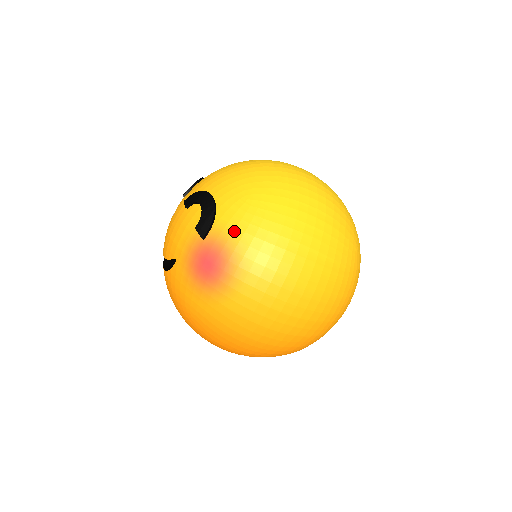
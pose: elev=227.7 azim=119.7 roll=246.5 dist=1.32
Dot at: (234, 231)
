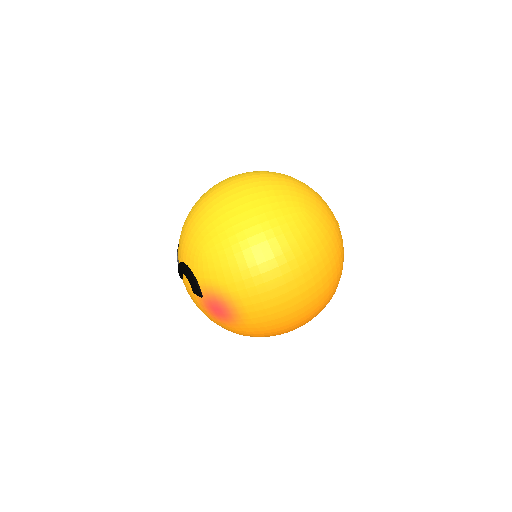
Dot at: (211, 282)
